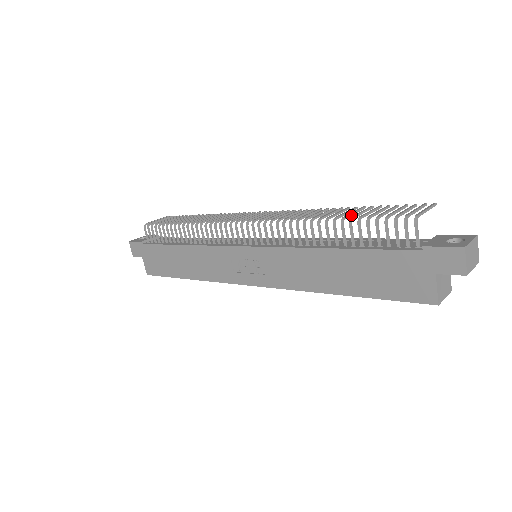
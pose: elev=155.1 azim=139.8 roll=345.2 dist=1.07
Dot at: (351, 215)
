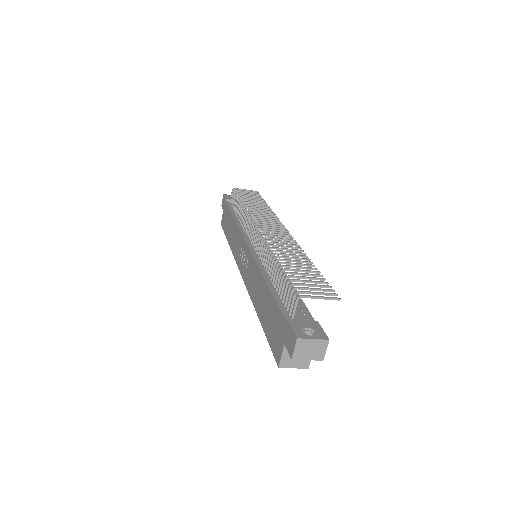
Dot at: (293, 267)
